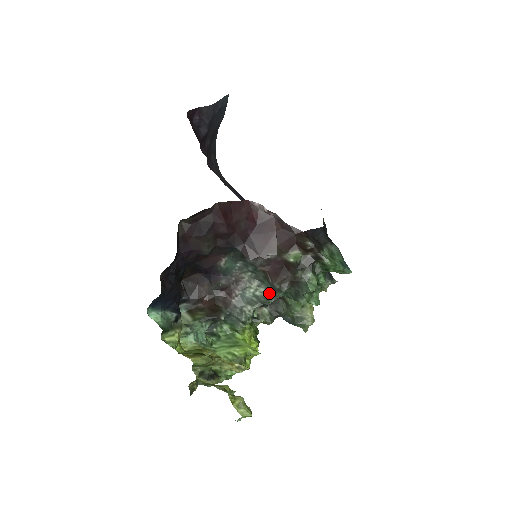
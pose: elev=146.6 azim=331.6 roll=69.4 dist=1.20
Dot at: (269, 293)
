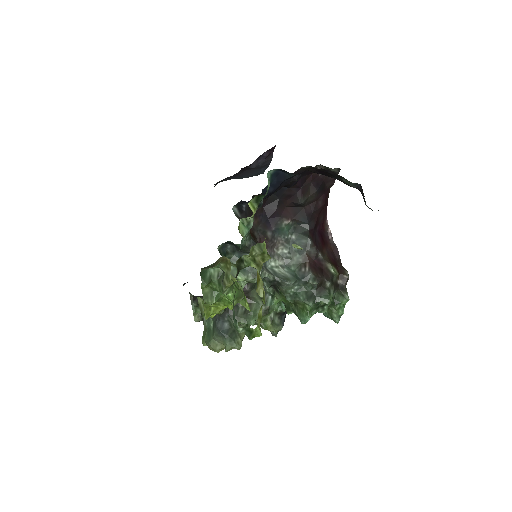
Dot at: (292, 276)
